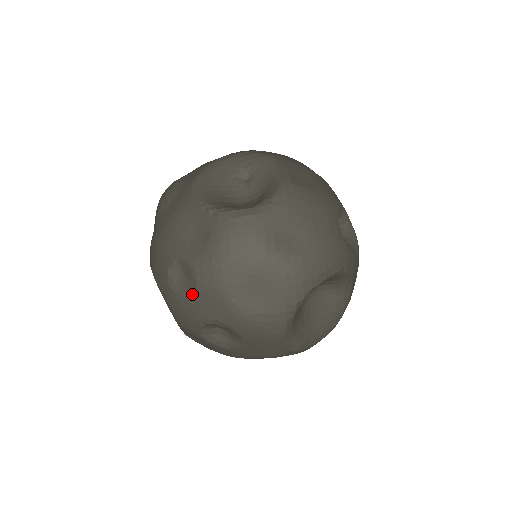
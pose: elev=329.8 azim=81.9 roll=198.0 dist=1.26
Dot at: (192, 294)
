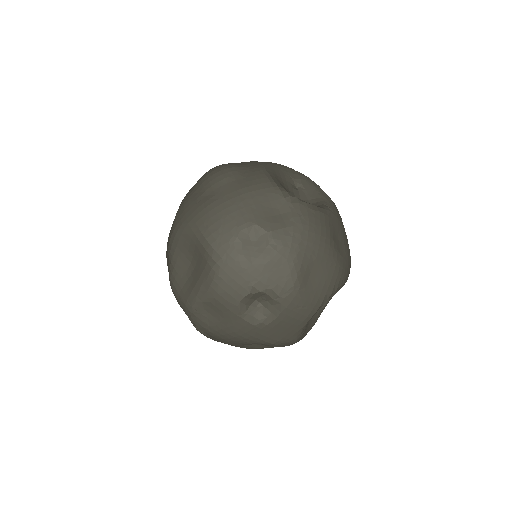
Dot at: (261, 260)
